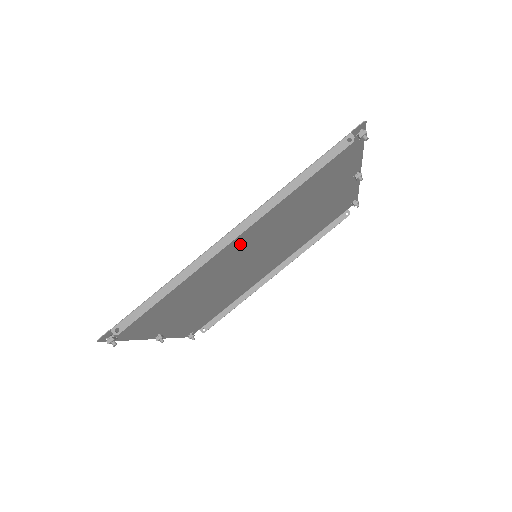
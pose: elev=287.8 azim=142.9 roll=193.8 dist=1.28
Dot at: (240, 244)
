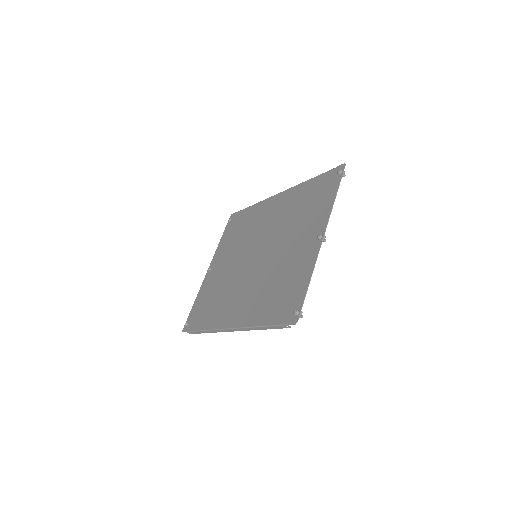
Dot at: (239, 298)
